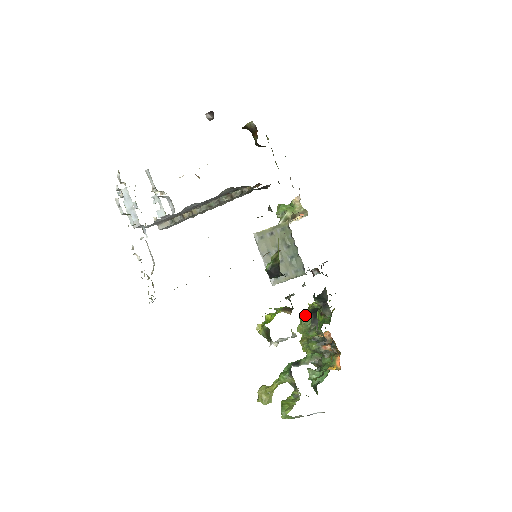
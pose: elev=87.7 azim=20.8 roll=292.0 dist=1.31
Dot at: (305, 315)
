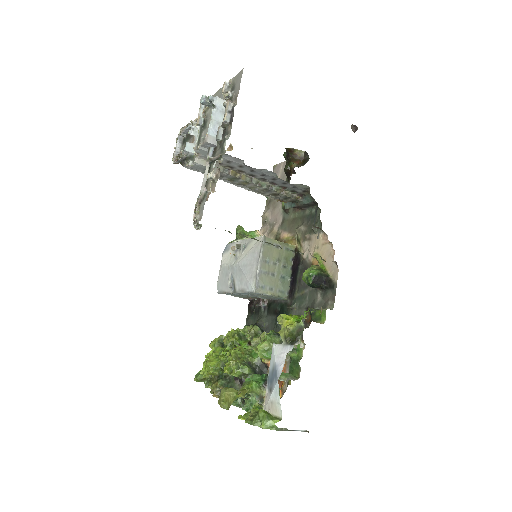
Dot at: (276, 335)
